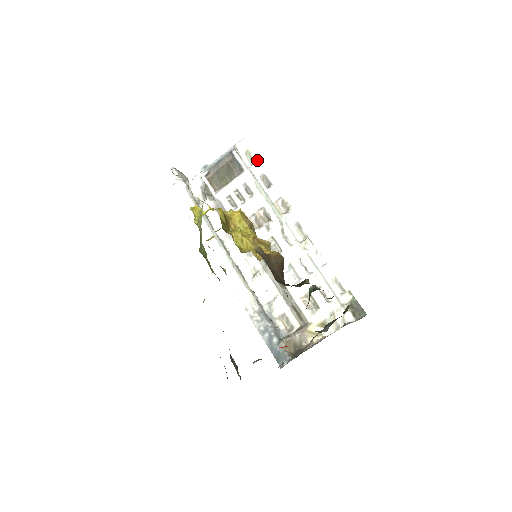
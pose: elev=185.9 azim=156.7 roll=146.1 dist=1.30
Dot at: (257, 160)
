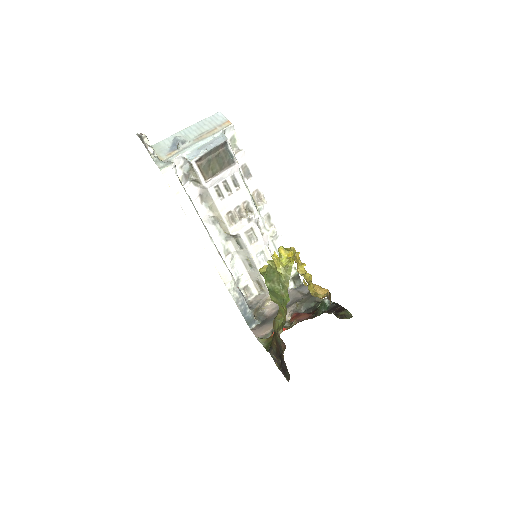
Dot at: (242, 149)
